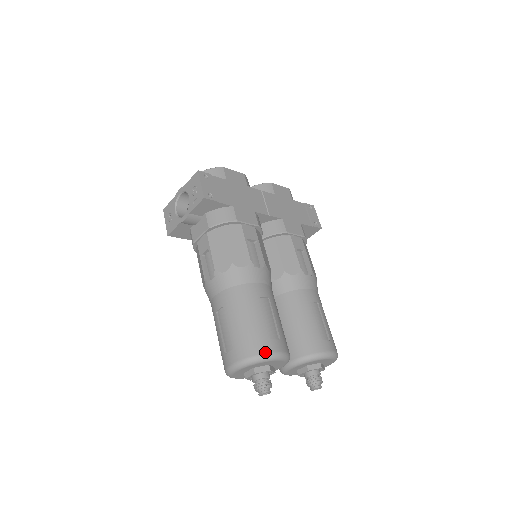
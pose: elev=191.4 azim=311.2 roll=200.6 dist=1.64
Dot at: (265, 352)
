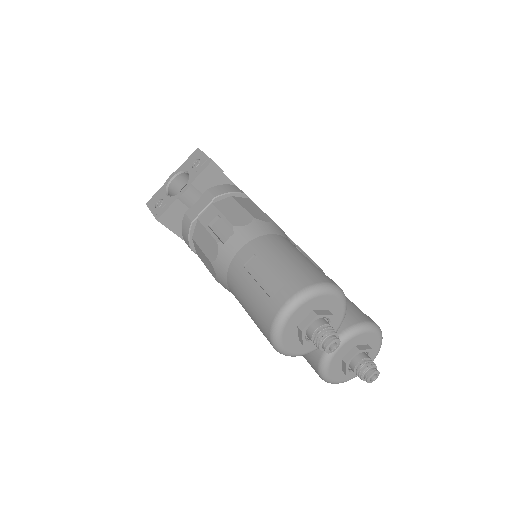
Dot at: (327, 281)
